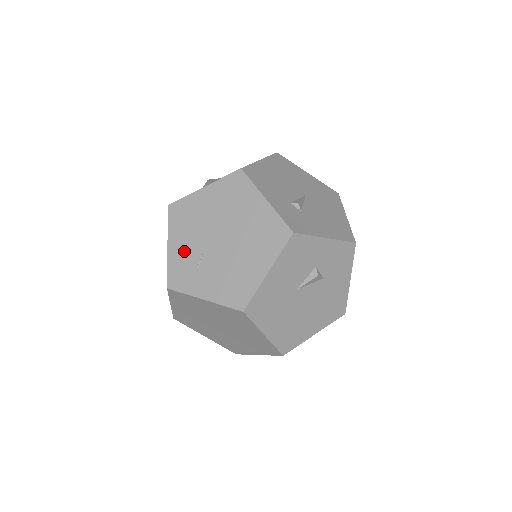
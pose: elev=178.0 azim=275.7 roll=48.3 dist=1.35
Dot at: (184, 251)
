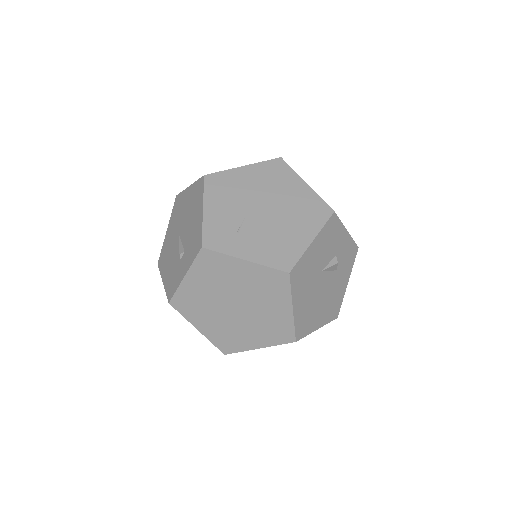
Dot at: (222, 216)
